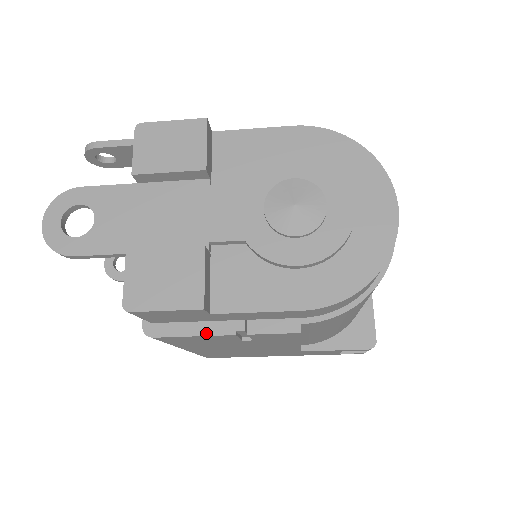
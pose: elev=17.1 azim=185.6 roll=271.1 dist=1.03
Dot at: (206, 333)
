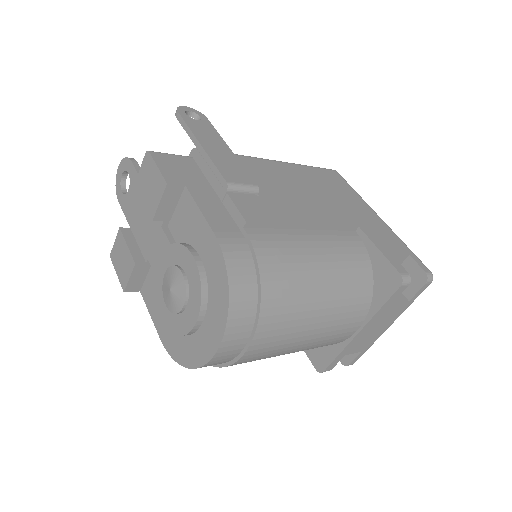
Dot at: occluded
